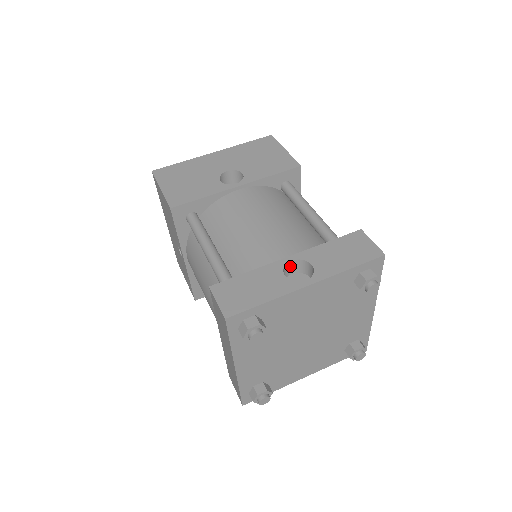
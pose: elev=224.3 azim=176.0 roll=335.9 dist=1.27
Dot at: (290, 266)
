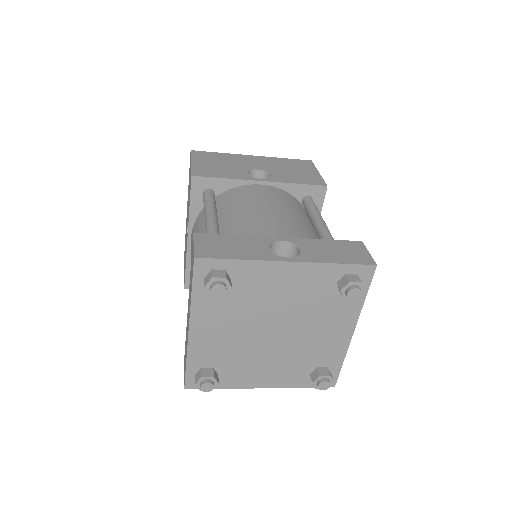
Dot at: (279, 247)
